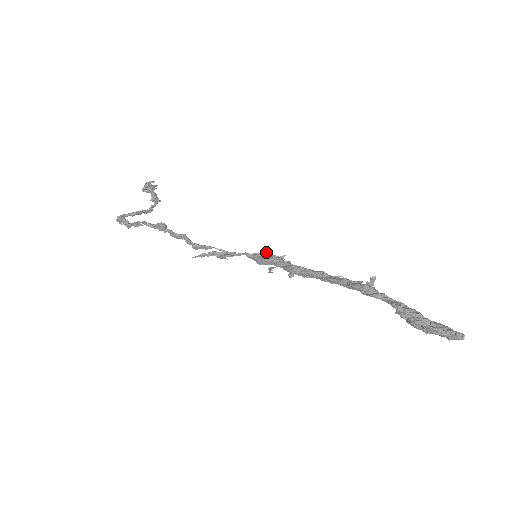
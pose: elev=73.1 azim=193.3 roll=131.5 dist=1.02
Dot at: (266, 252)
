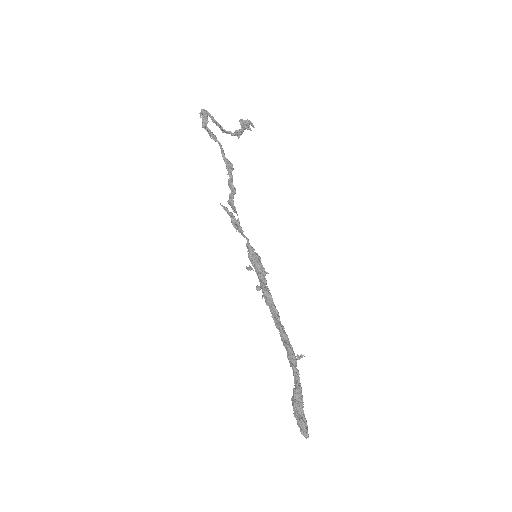
Dot at: occluded
